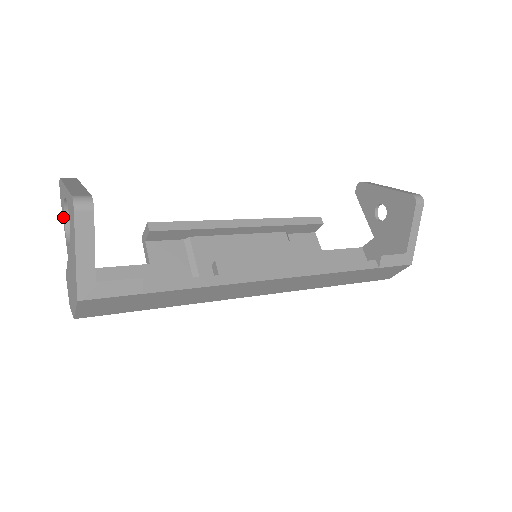
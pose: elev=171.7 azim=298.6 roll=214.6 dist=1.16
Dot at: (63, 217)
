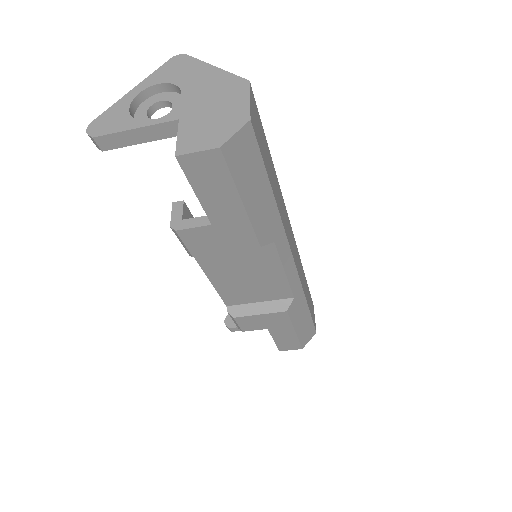
Dot at: (129, 125)
